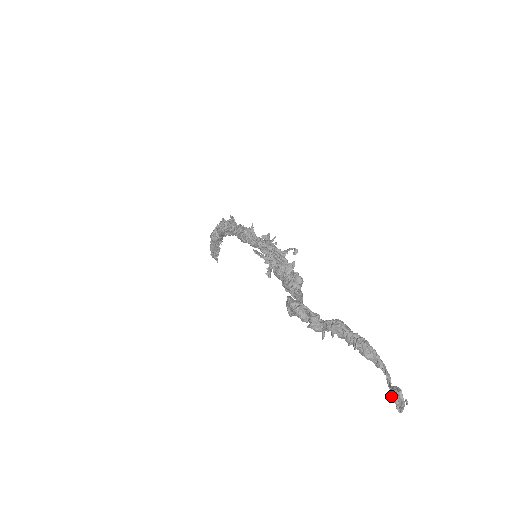
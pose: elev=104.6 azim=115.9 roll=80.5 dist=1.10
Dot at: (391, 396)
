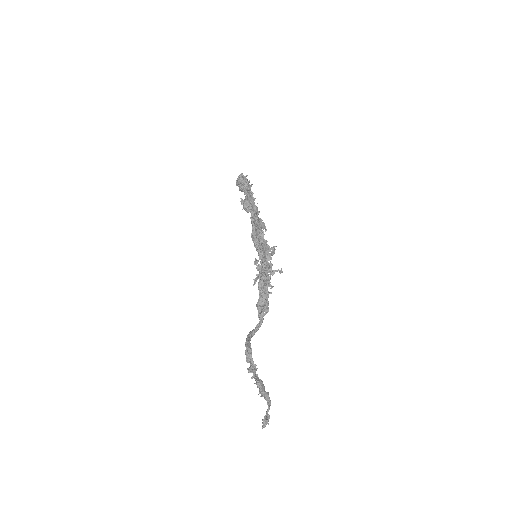
Dot at: (263, 420)
